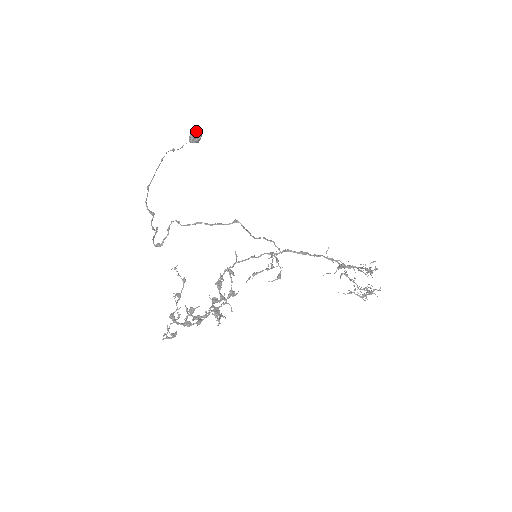
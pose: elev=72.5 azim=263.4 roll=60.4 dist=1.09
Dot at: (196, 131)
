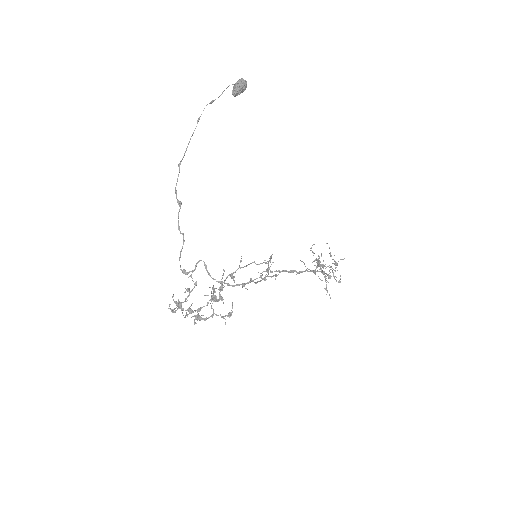
Dot at: (243, 83)
